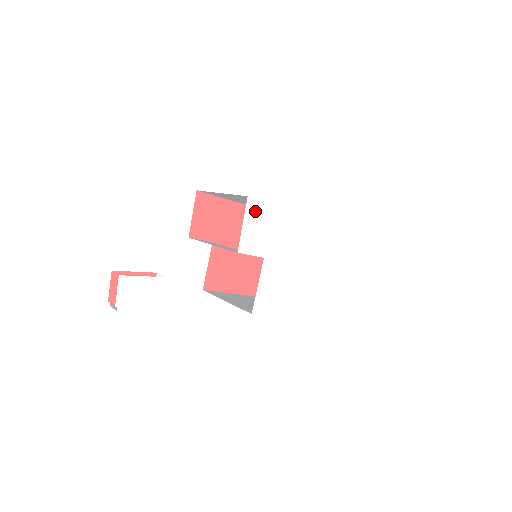
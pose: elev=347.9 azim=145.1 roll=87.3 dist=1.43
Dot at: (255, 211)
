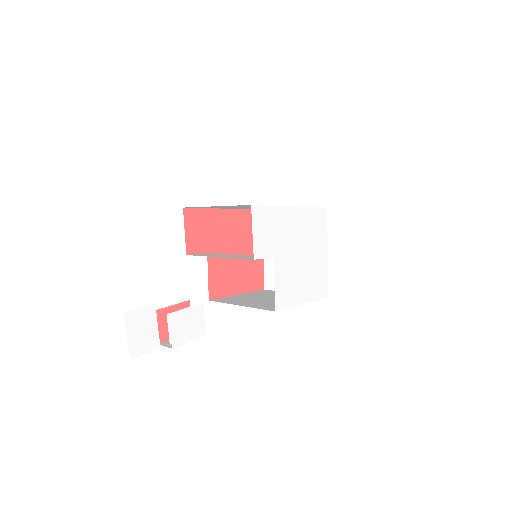
Dot at: (259, 217)
